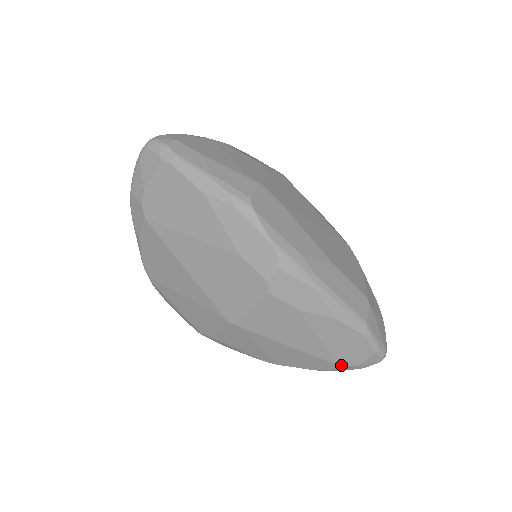
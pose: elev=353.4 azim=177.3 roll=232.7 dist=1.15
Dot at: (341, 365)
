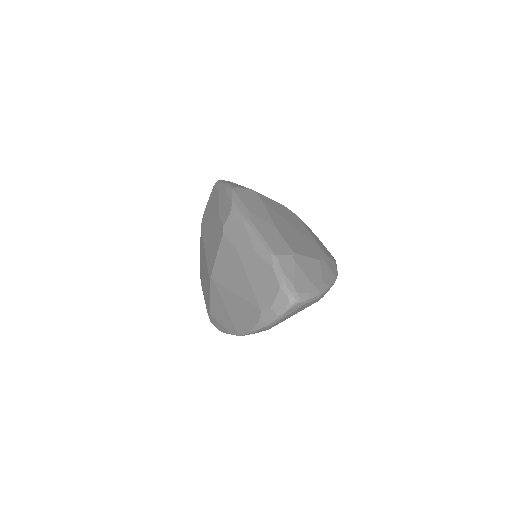
Dot at: (261, 308)
